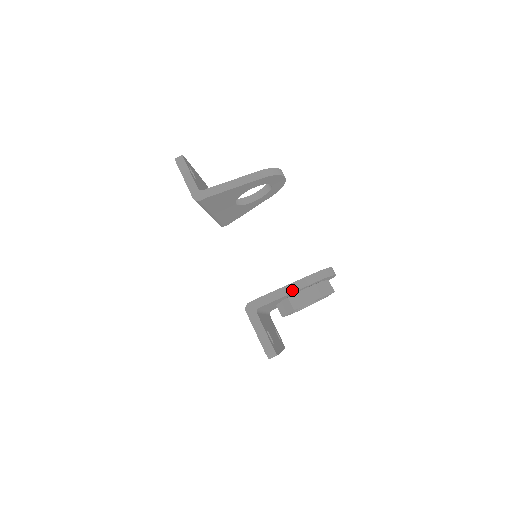
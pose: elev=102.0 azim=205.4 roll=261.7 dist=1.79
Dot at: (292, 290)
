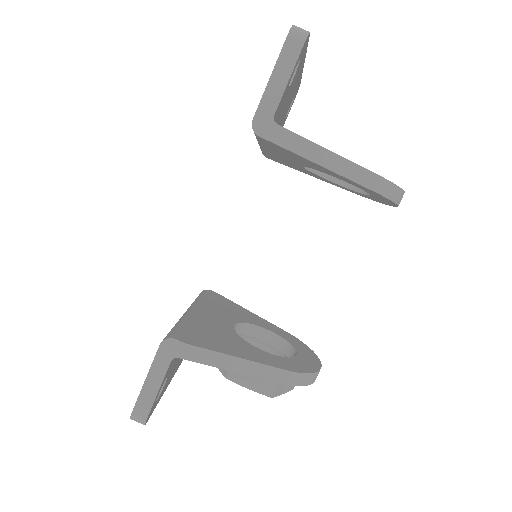
Dot at: (245, 370)
